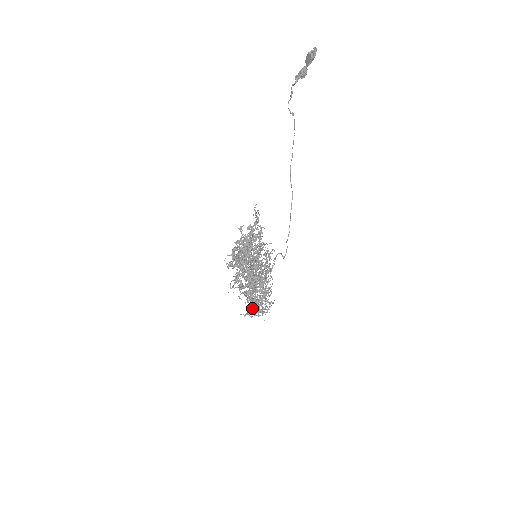
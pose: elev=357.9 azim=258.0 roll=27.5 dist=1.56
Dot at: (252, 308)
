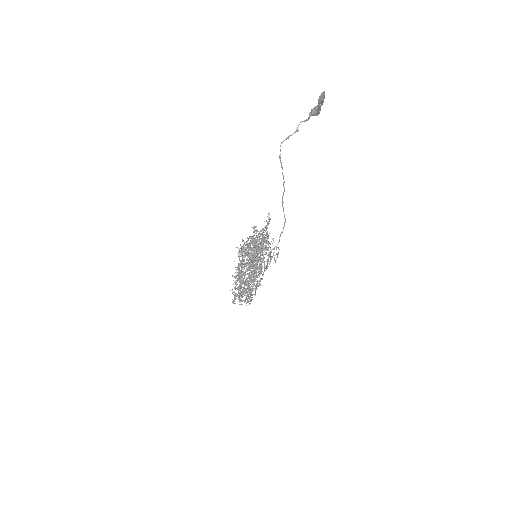
Dot at: (237, 295)
